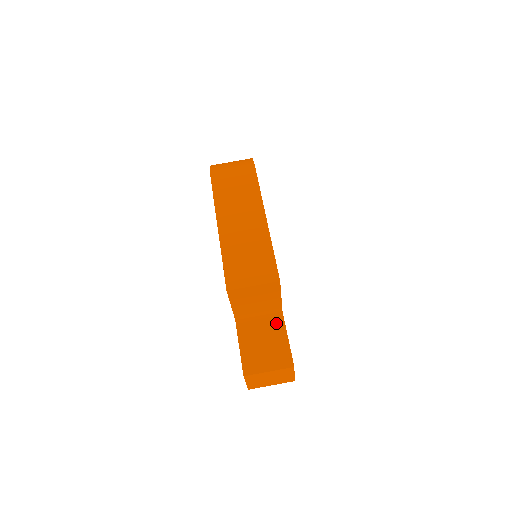
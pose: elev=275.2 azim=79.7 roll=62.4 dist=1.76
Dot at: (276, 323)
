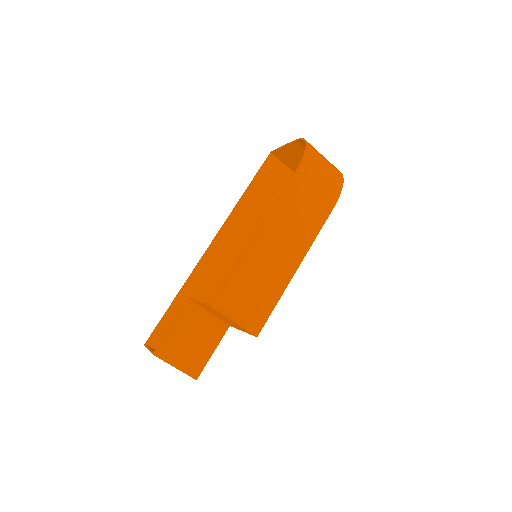
Dot at: (216, 332)
